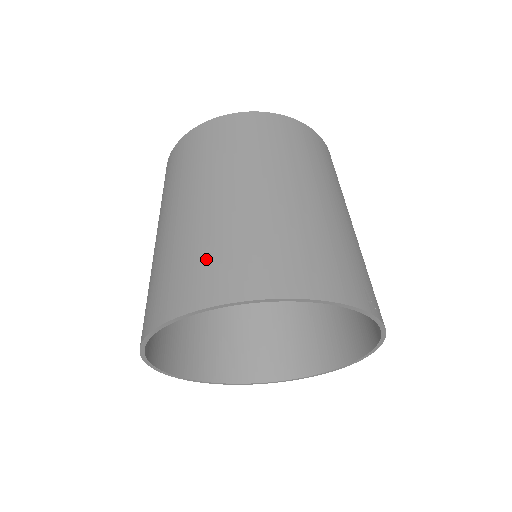
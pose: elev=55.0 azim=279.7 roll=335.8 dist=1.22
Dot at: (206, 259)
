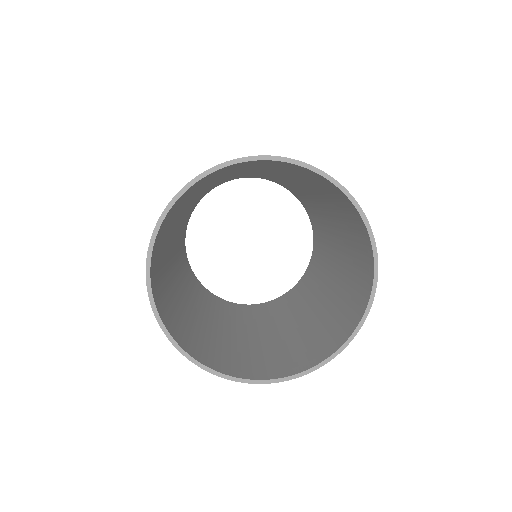
Dot at: occluded
